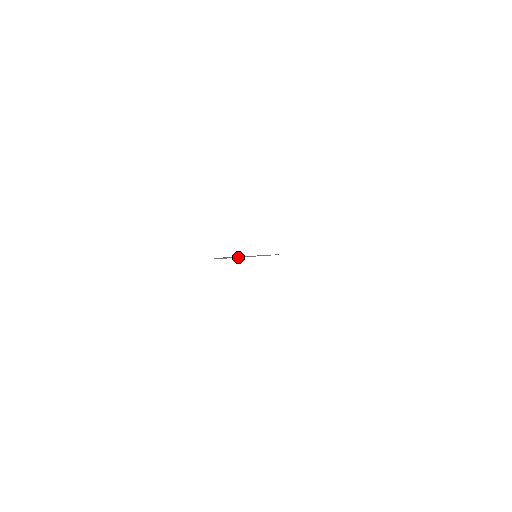
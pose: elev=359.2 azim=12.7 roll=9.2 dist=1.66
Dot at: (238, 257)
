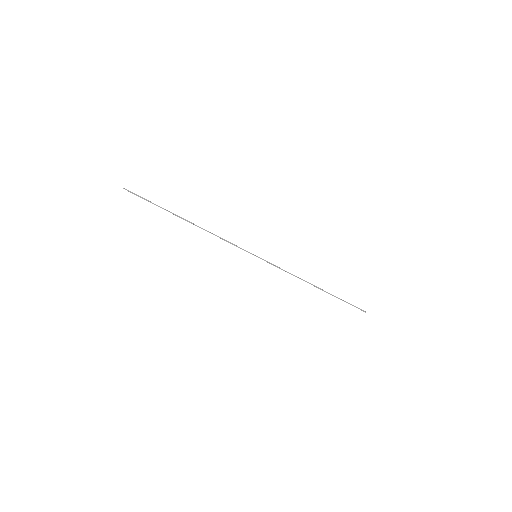
Dot at: (191, 223)
